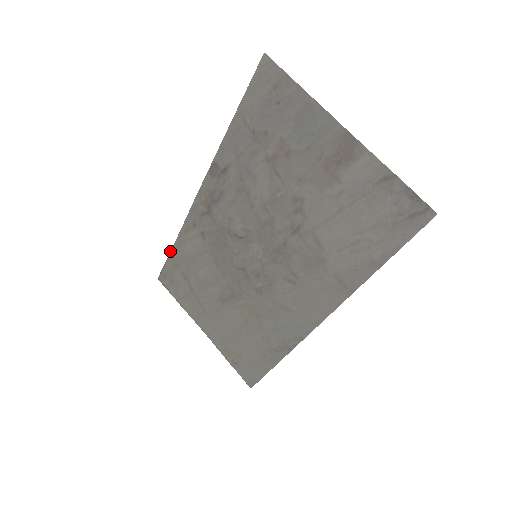
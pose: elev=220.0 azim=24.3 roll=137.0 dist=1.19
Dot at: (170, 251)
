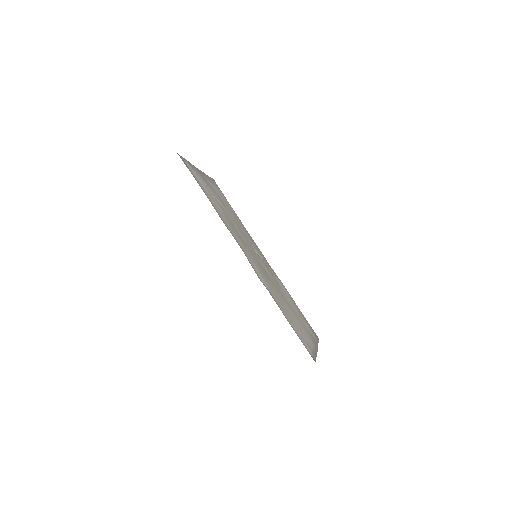
Dot at: occluded
